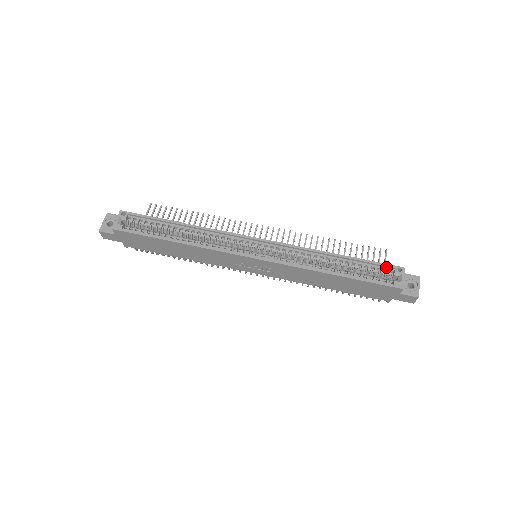
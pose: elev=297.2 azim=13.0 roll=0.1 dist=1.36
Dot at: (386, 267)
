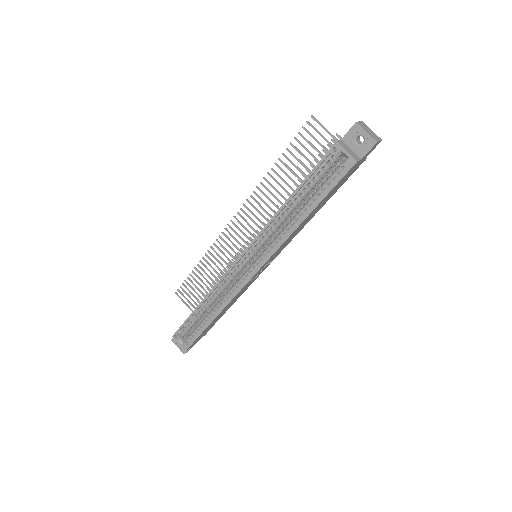
Dot at: (325, 160)
